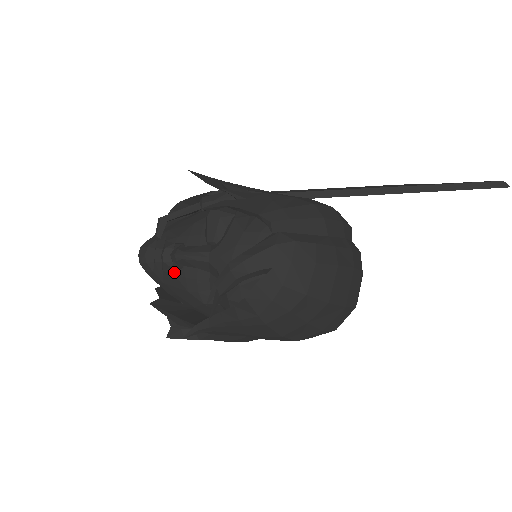
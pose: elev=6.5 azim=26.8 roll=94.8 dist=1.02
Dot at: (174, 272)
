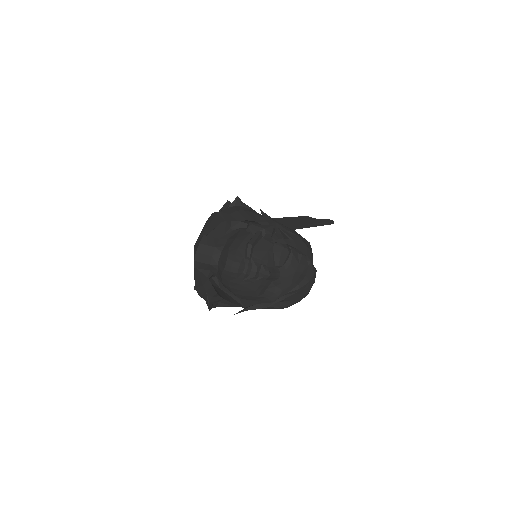
Dot at: (255, 281)
